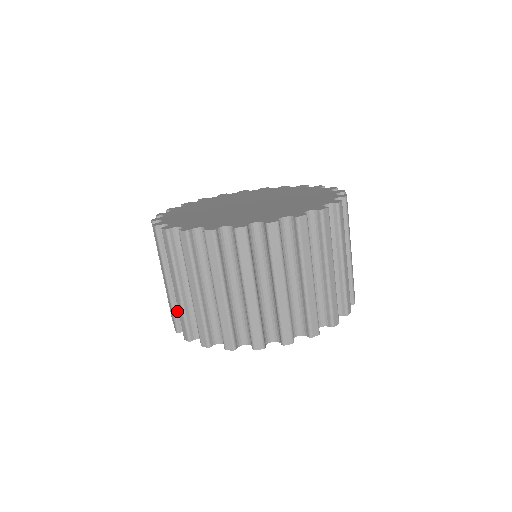
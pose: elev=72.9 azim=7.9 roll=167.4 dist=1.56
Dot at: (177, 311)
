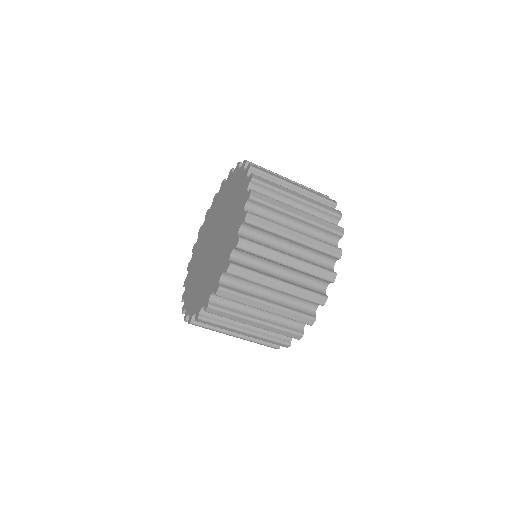
Dot at: (273, 337)
